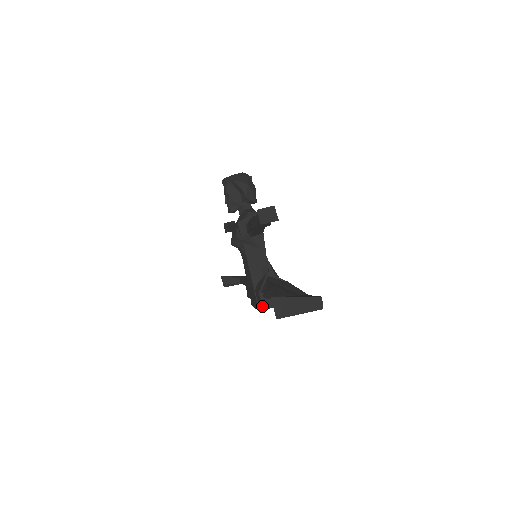
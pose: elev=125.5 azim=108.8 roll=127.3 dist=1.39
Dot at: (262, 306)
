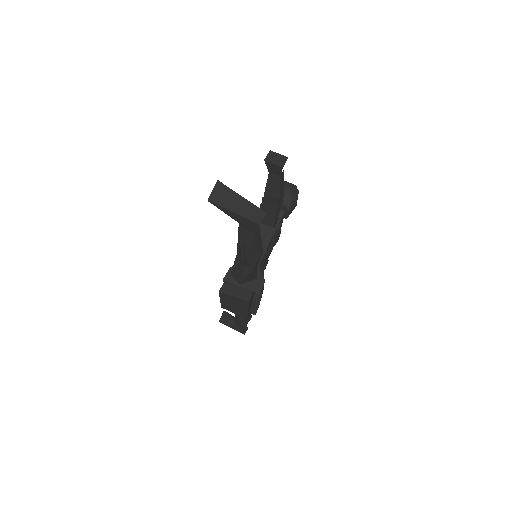
Dot at: (225, 289)
